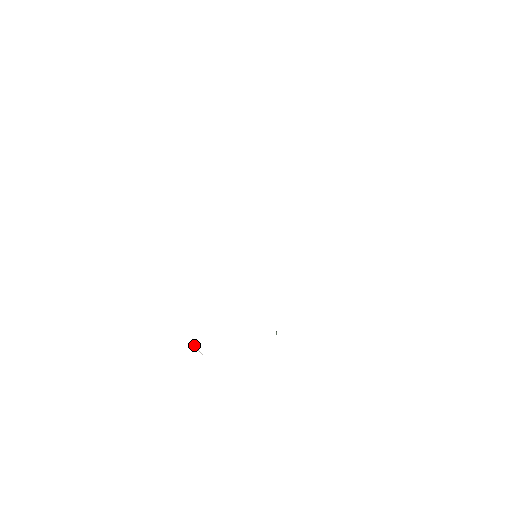
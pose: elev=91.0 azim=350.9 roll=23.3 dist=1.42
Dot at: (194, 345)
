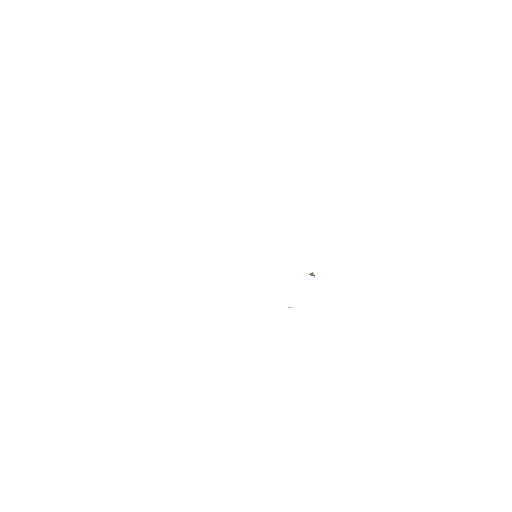
Dot at: occluded
